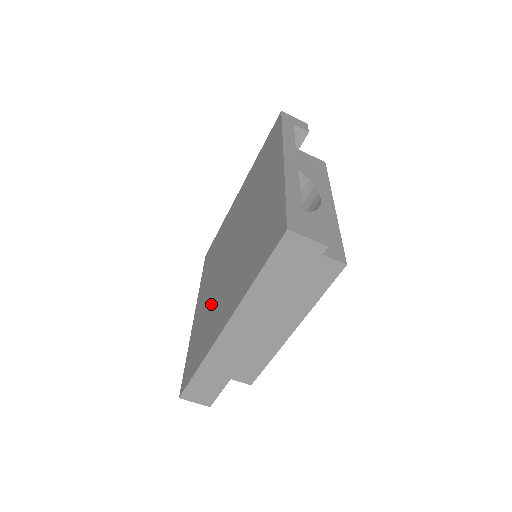
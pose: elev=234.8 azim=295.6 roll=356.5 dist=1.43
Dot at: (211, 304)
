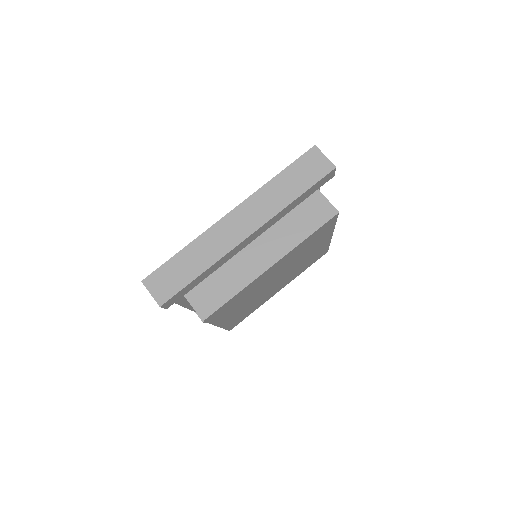
Dot at: occluded
